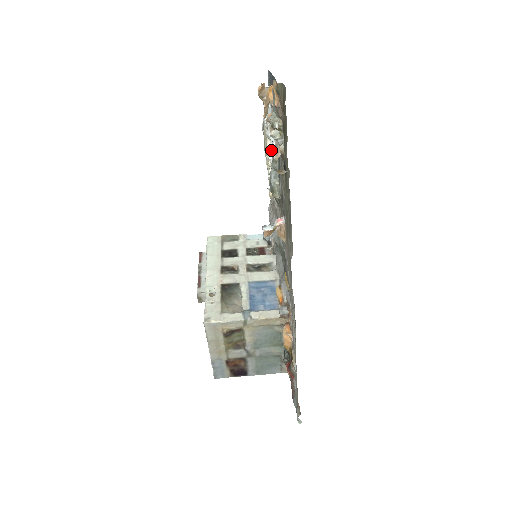
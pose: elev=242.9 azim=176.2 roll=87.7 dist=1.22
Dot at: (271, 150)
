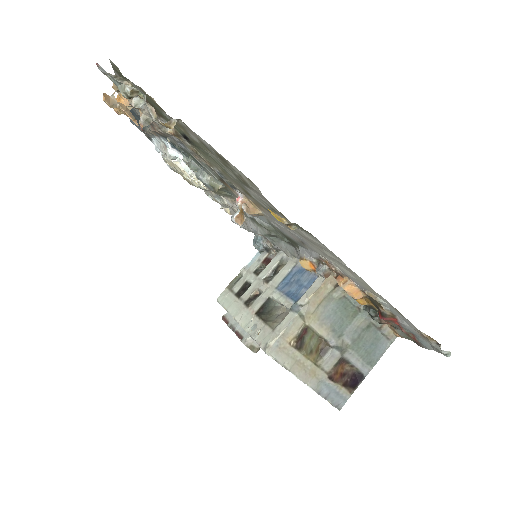
Dot at: (184, 166)
